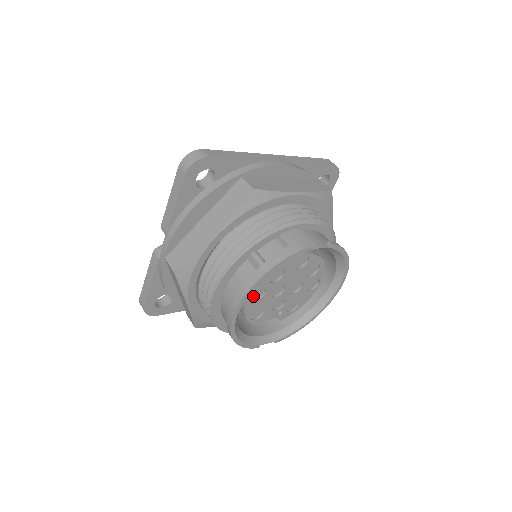
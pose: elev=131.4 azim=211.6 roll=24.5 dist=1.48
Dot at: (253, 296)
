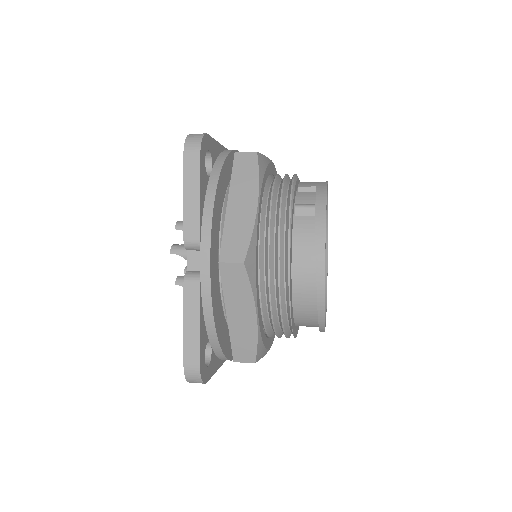
Dot at: occluded
